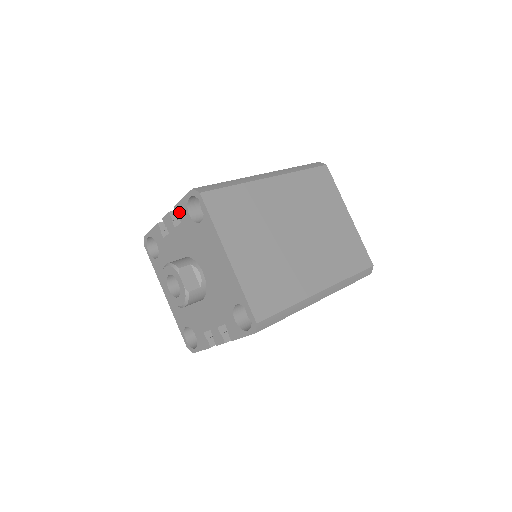
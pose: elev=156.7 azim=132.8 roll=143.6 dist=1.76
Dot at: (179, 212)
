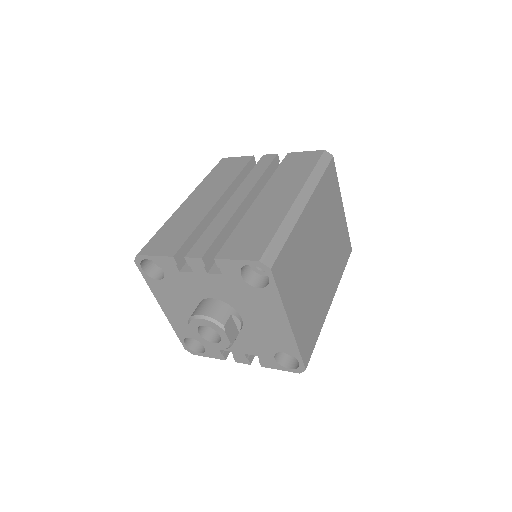
Dot at: (223, 266)
